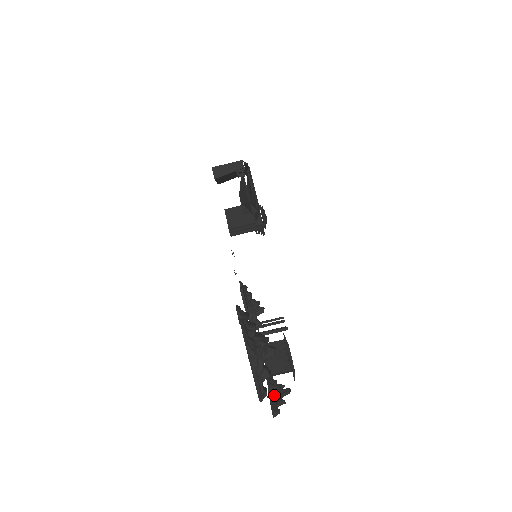
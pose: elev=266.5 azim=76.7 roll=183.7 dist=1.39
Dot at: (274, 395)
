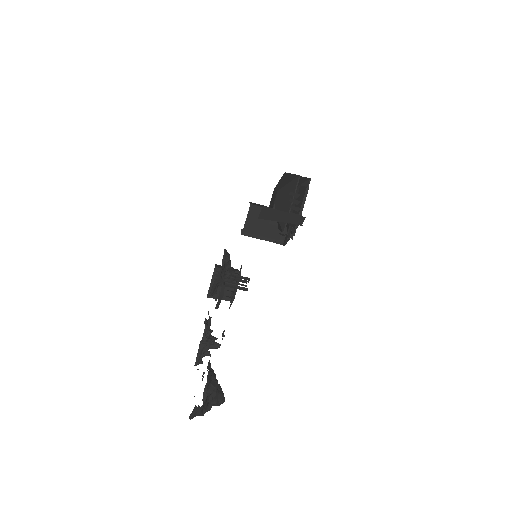
Dot at: (204, 347)
